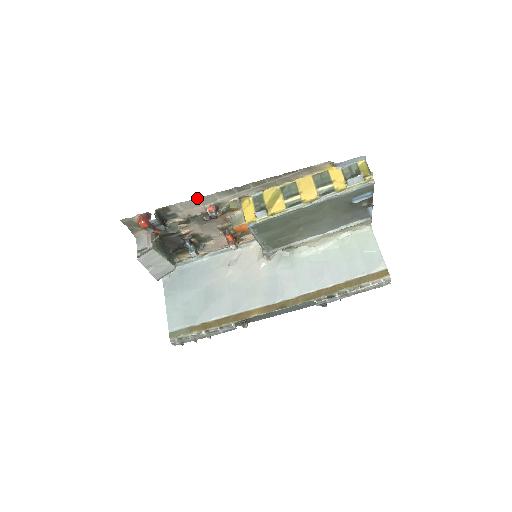
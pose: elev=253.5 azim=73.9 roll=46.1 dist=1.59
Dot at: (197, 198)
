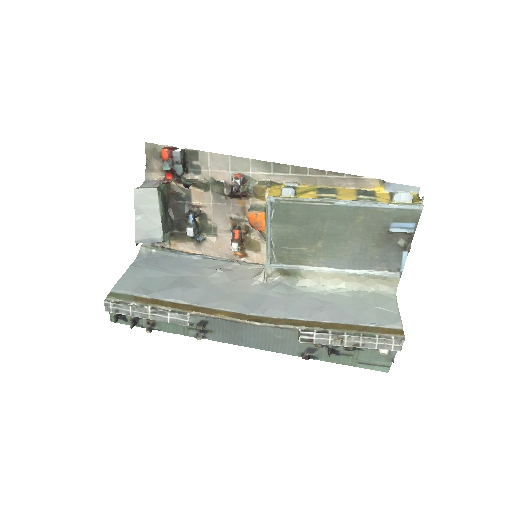
Dot at: (231, 157)
